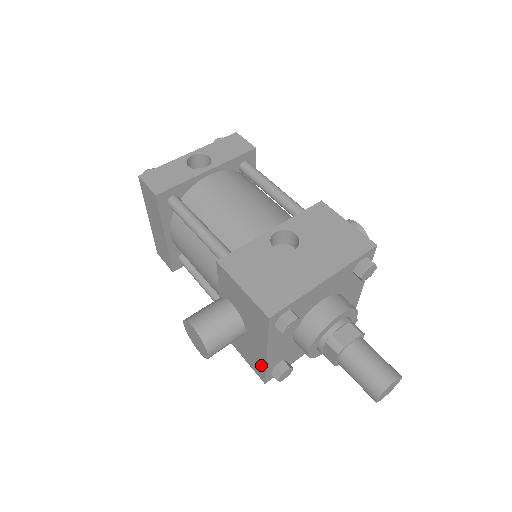
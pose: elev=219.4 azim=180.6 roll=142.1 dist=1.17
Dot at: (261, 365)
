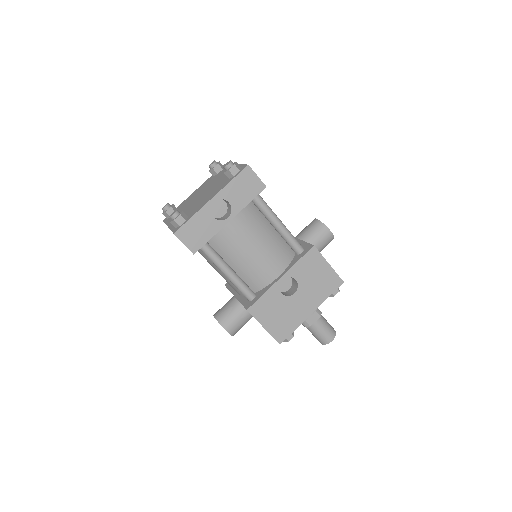
Dot at: occluded
